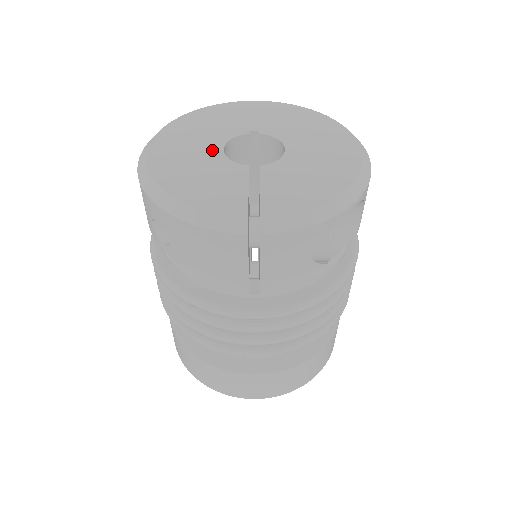
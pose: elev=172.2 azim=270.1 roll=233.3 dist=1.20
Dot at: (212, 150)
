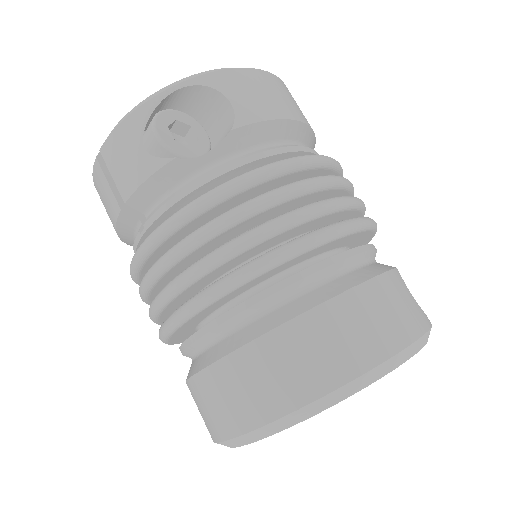
Dot at: occluded
